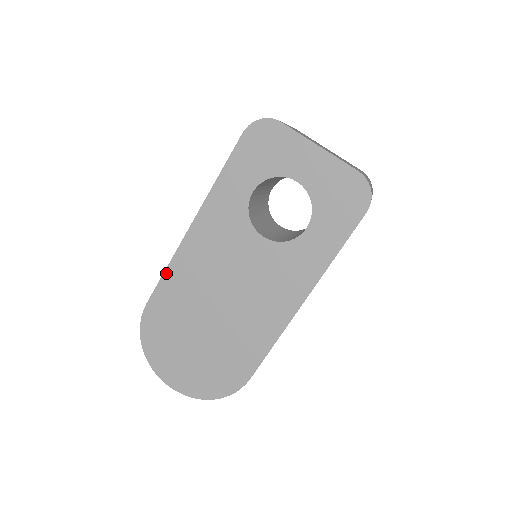
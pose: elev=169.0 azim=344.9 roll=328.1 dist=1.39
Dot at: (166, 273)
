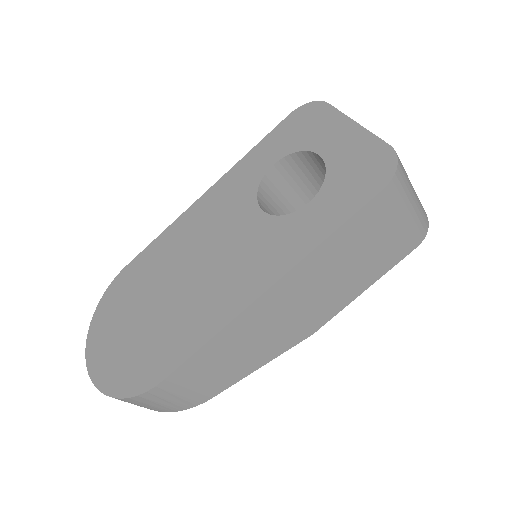
Dot at: (158, 238)
